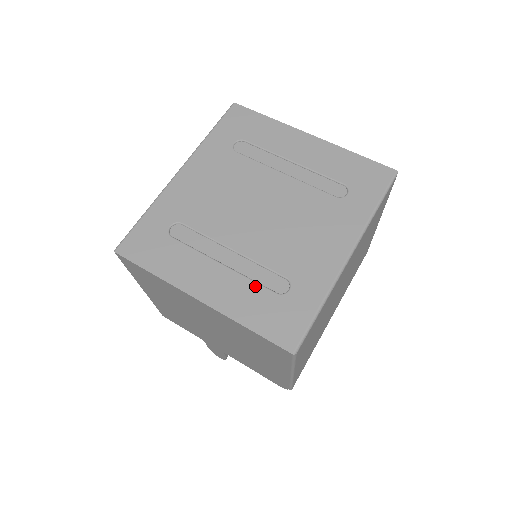
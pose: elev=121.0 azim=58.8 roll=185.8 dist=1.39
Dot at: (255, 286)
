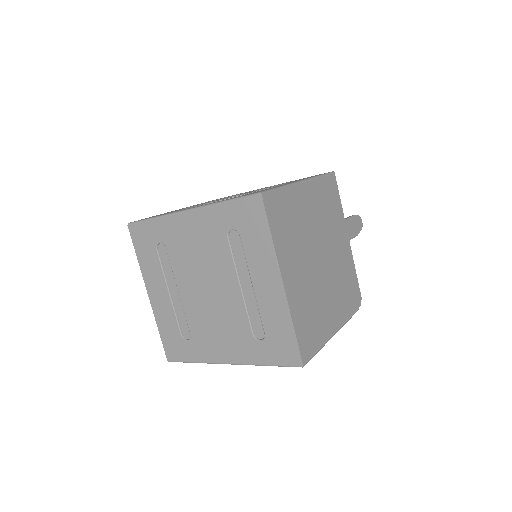
Dot at: (175, 320)
